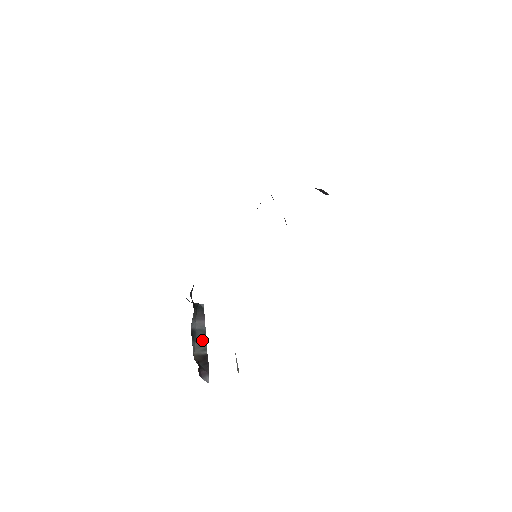
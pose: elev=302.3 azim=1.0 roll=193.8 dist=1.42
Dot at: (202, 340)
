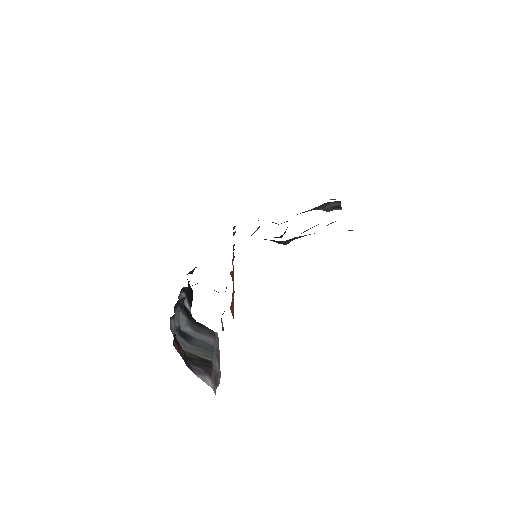
Dot at: (204, 349)
